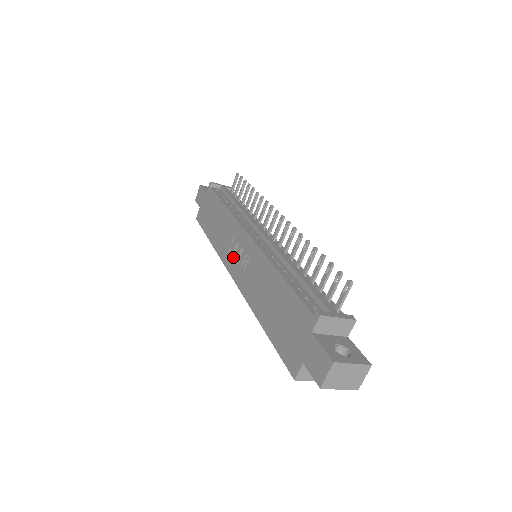
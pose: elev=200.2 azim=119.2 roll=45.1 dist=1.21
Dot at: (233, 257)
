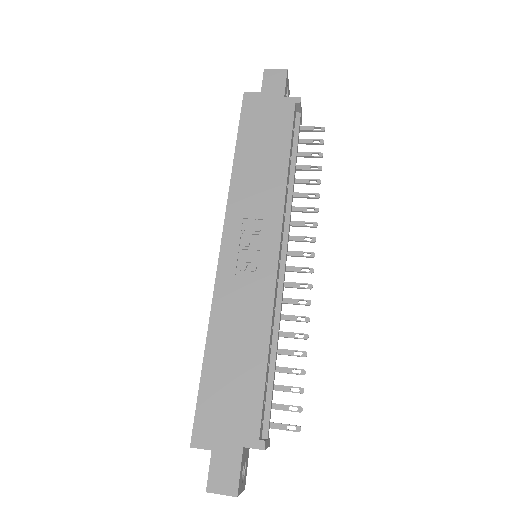
Dot at: (242, 233)
